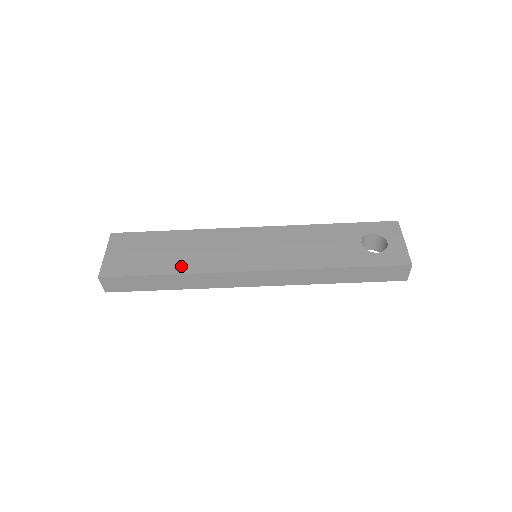
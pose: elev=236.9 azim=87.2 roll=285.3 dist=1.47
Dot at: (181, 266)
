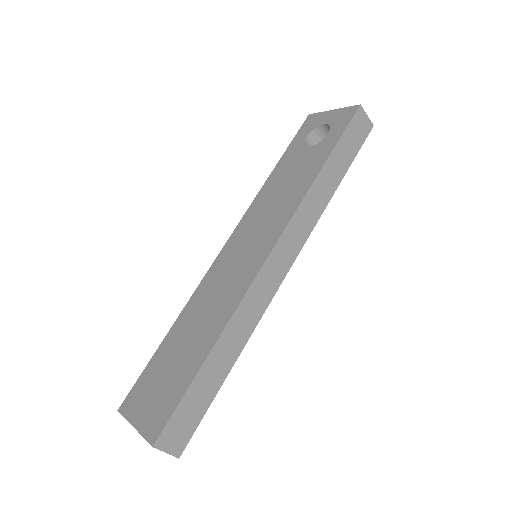
Dot at: (210, 334)
